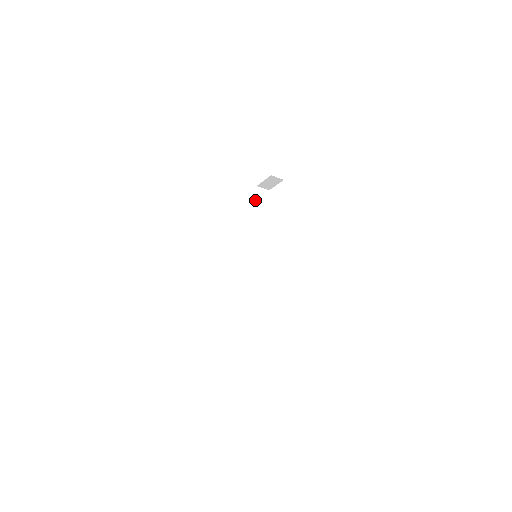
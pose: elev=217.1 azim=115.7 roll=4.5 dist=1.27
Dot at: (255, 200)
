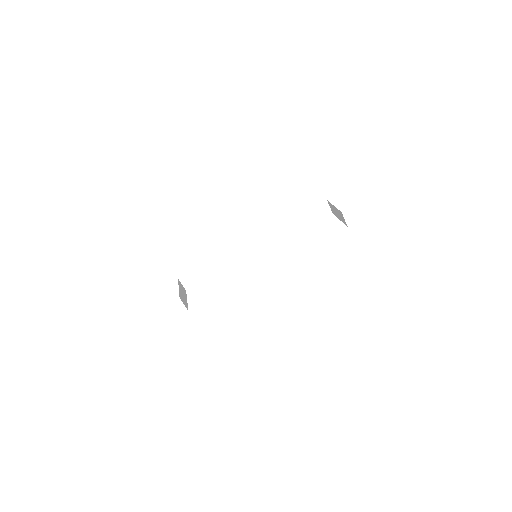
Dot at: (312, 209)
